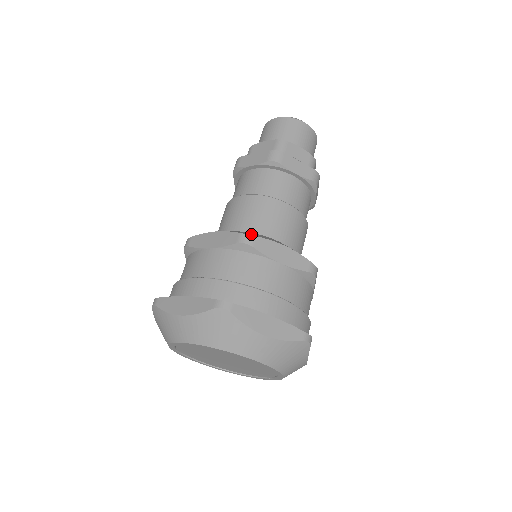
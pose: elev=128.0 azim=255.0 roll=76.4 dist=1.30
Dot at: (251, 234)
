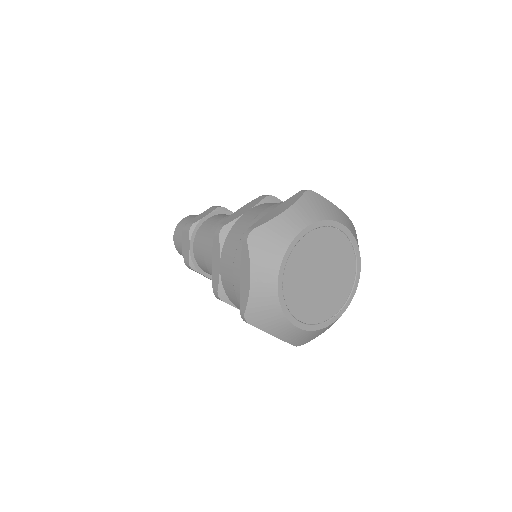
Dot at: occluded
